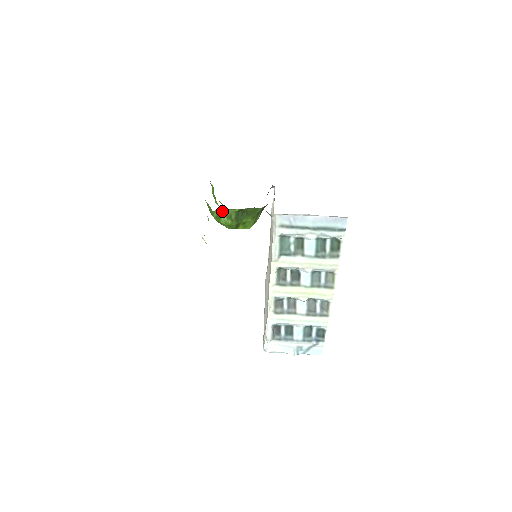
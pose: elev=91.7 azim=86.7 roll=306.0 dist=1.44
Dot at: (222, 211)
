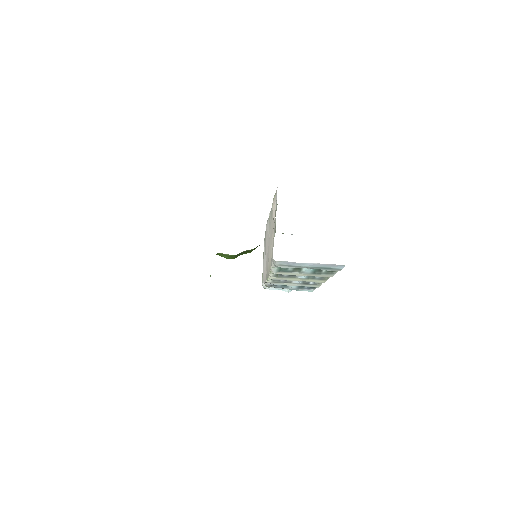
Dot at: (222, 254)
